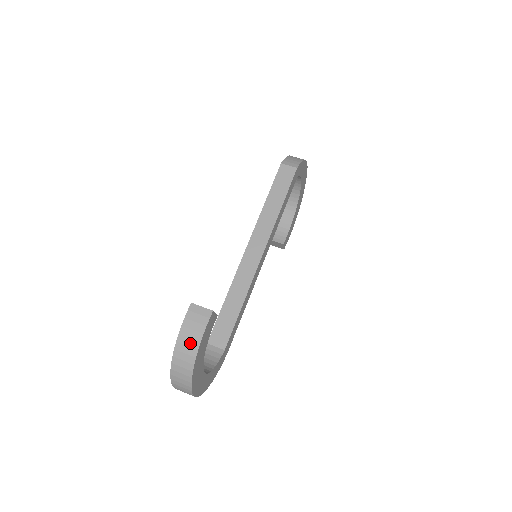
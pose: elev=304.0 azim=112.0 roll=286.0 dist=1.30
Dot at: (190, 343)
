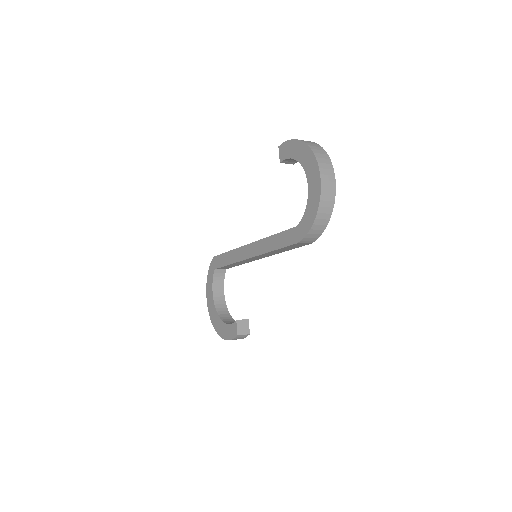
Dot at: occluded
